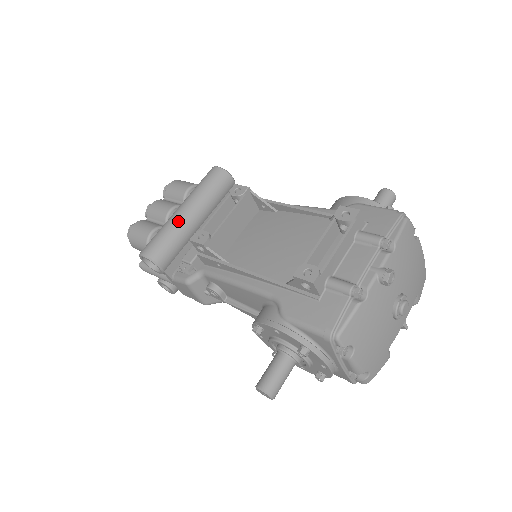
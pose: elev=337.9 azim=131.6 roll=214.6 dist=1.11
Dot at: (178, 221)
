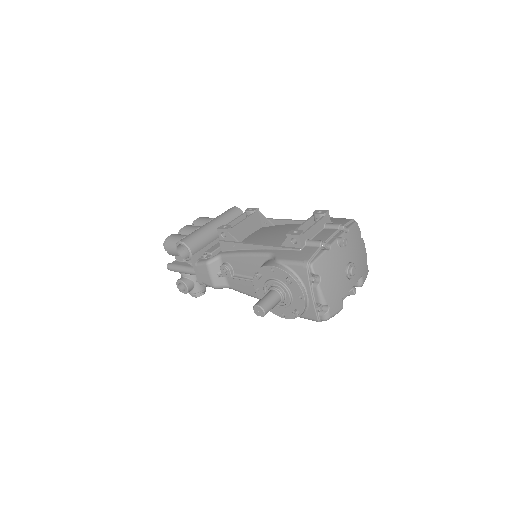
Dot at: (206, 228)
